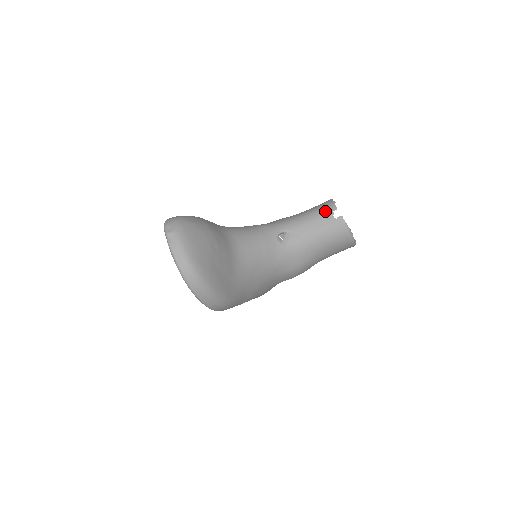
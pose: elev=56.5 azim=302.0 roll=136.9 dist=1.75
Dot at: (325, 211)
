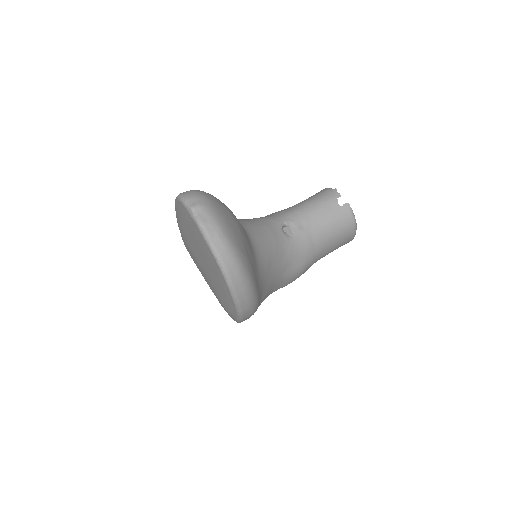
Dot at: (328, 199)
